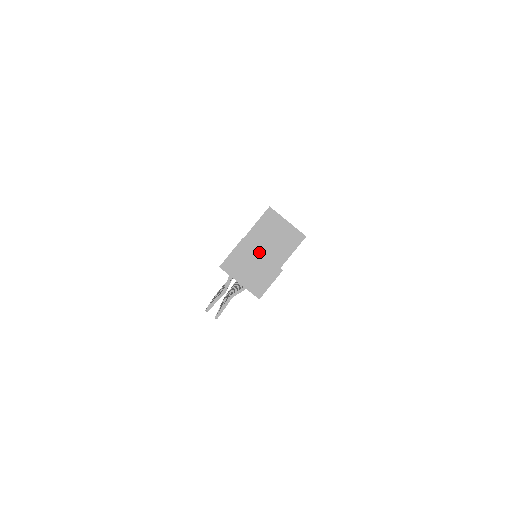
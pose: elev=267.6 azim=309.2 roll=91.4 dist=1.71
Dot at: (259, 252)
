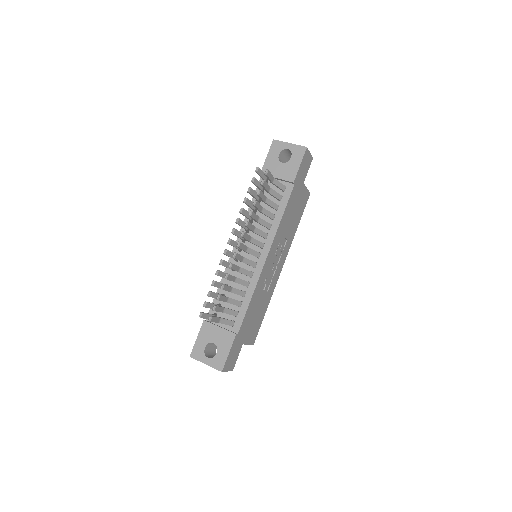
Dot at: occluded
